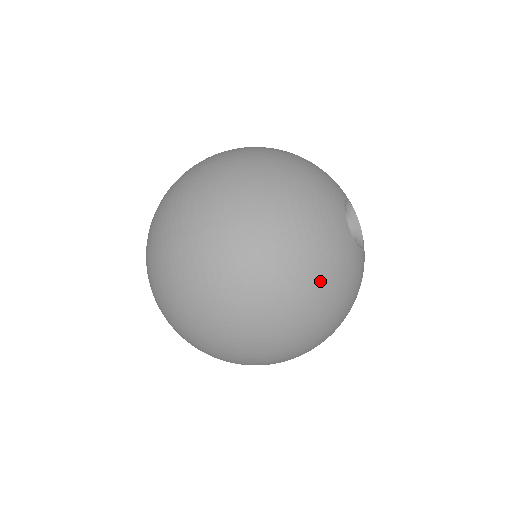
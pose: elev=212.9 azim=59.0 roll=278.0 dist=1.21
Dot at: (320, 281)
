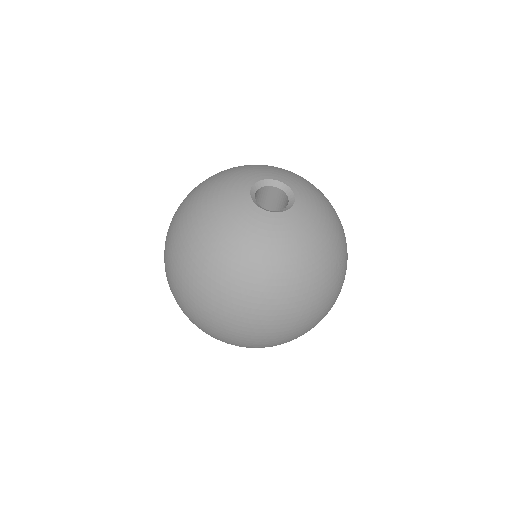
Dot at: (305, 264)
